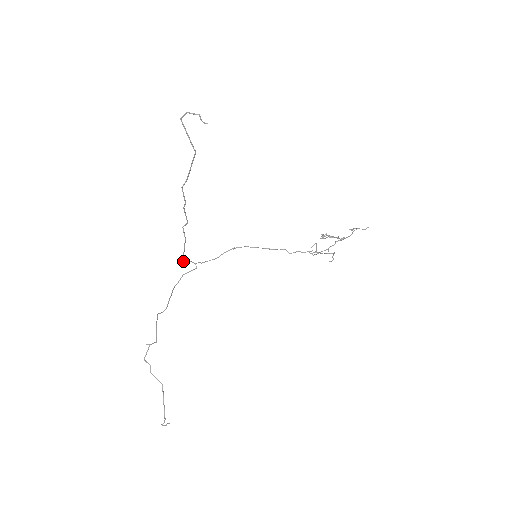
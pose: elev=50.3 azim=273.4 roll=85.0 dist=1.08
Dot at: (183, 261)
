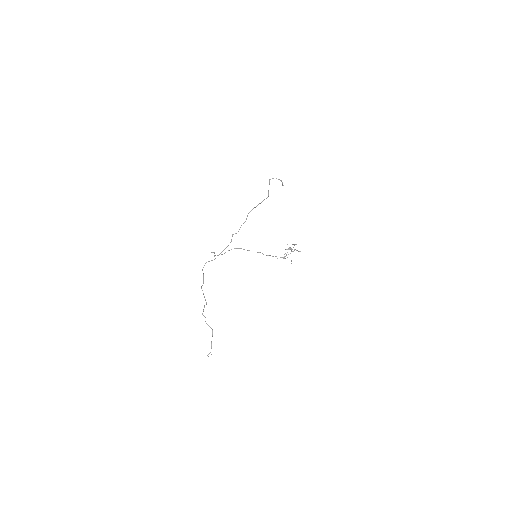
Dot at: occluded
